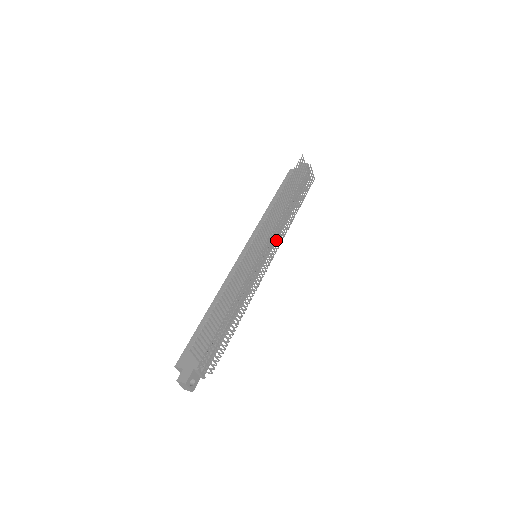
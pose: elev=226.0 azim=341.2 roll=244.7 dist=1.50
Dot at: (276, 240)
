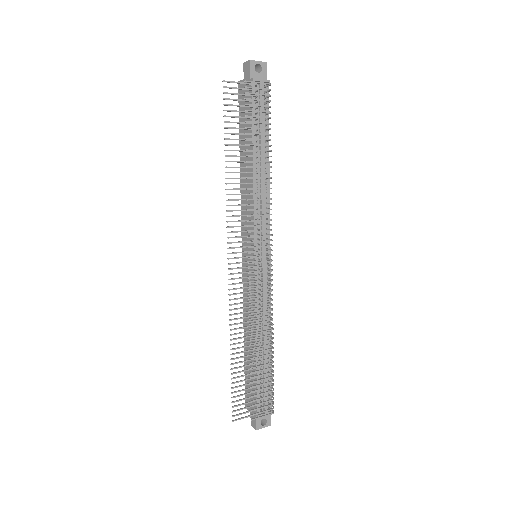
Dot at: occluded
